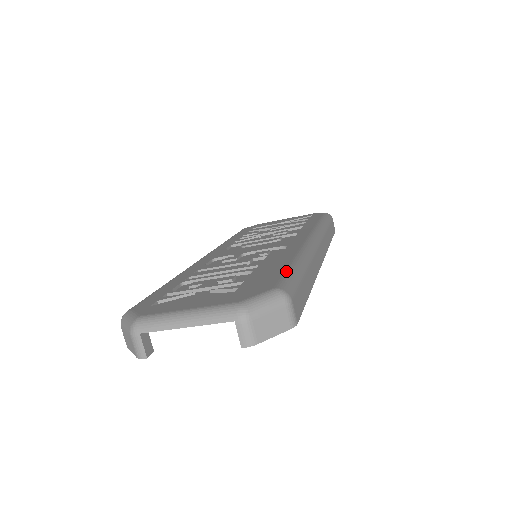
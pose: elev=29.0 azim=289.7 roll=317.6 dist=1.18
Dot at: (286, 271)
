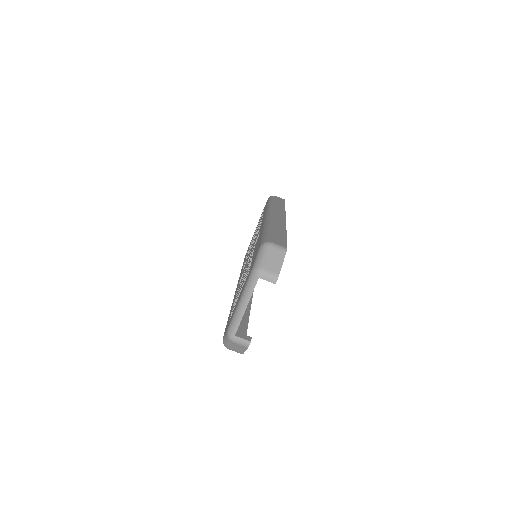
Dot at: (261, 237)
